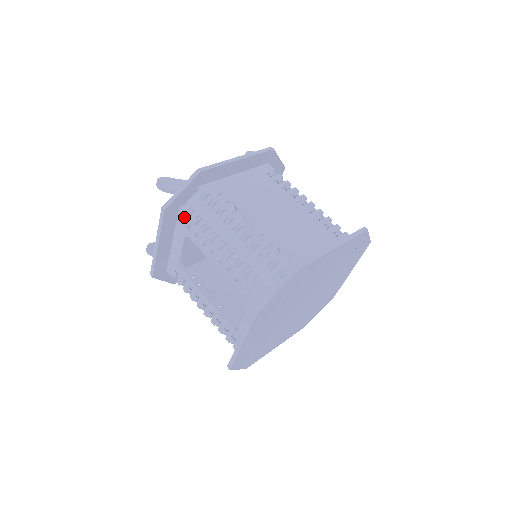
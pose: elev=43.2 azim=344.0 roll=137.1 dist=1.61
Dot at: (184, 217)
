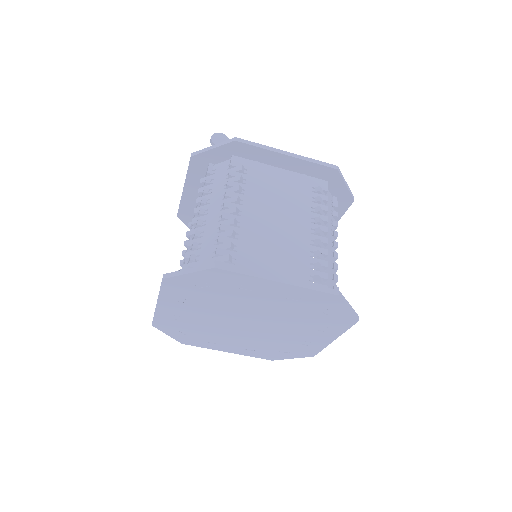
Dot at: (206, 174)
